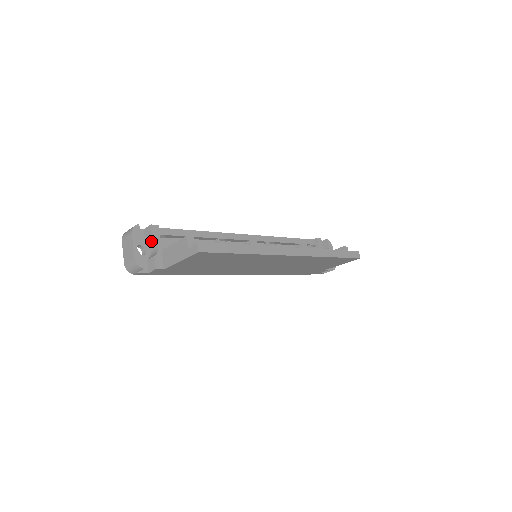
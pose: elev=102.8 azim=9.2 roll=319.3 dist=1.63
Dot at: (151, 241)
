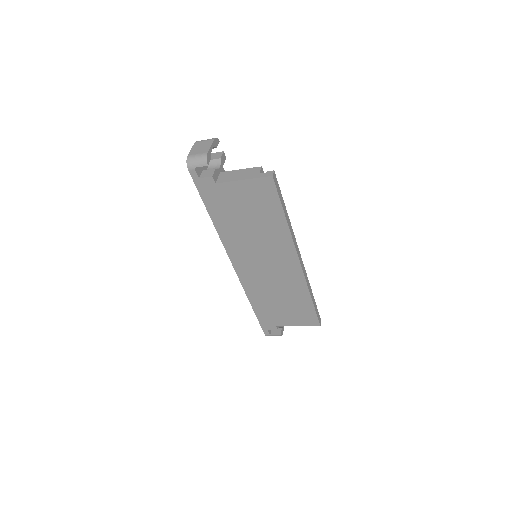
Dot at: (215, 162)
